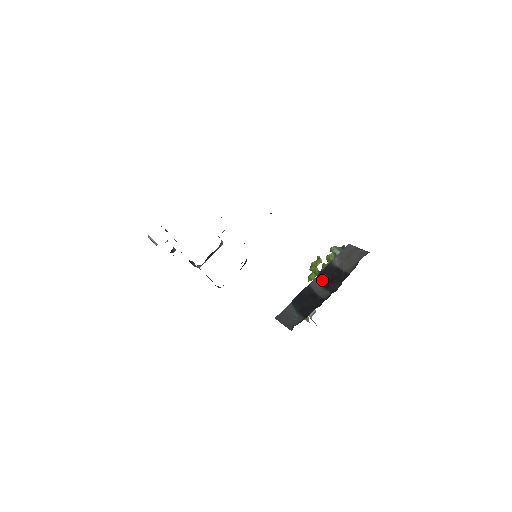
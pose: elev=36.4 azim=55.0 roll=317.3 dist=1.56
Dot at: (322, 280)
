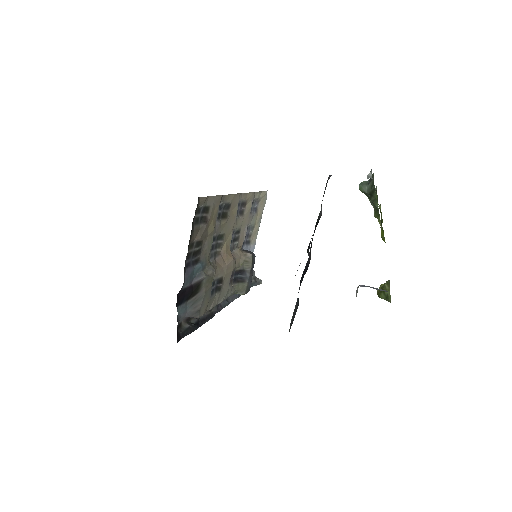
Dot at: occluded
